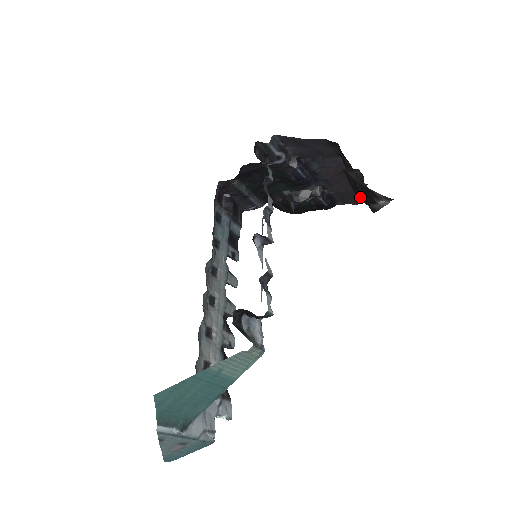
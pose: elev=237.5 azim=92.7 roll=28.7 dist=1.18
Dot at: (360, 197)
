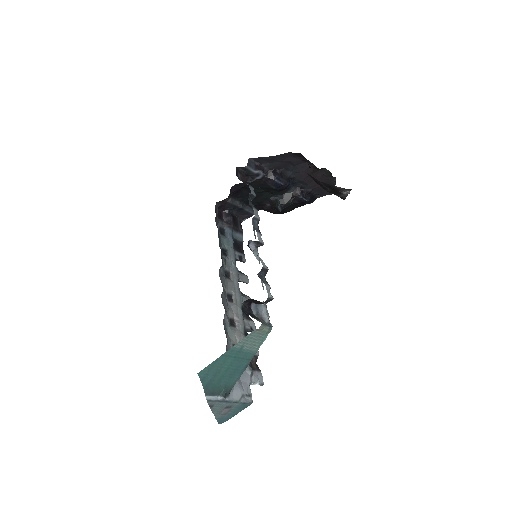
Dot at: (328, 191)
